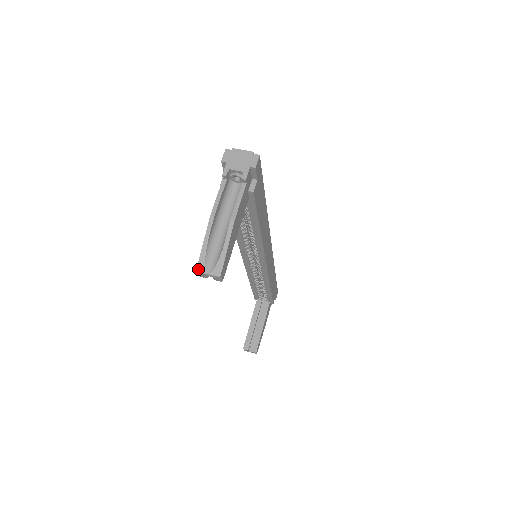
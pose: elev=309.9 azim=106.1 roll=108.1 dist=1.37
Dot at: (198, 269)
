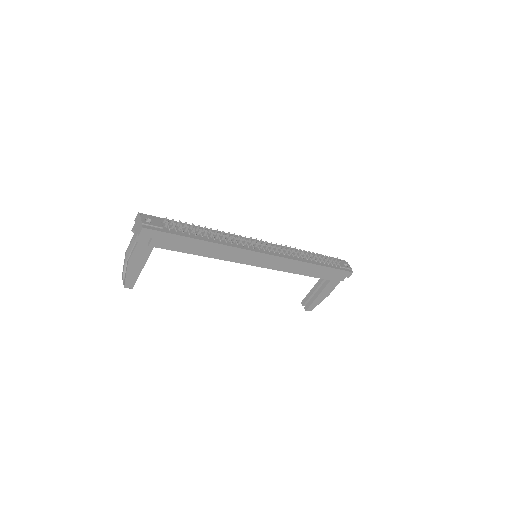
Dot at: (122, 277)
